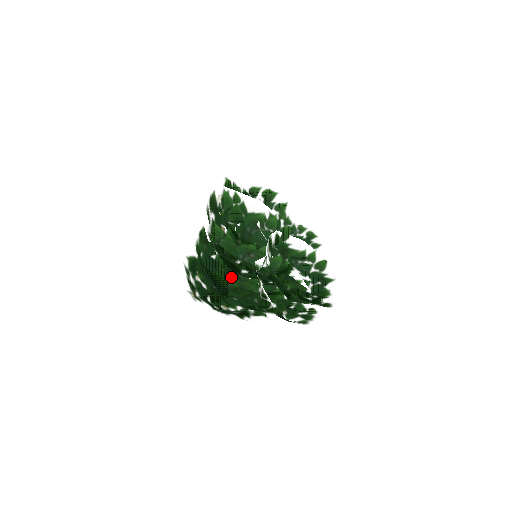
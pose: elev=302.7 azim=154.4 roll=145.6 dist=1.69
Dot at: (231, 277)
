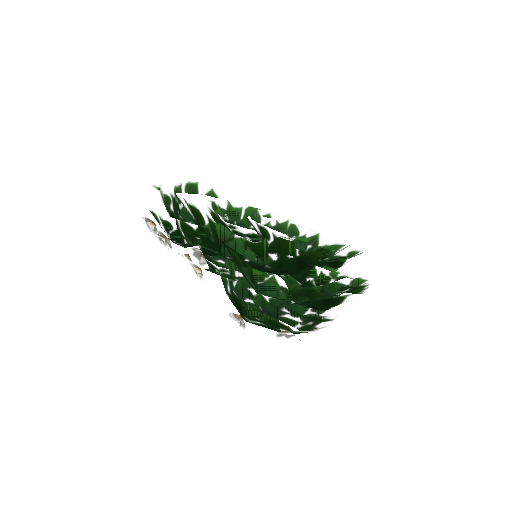
Dot at: occluded
